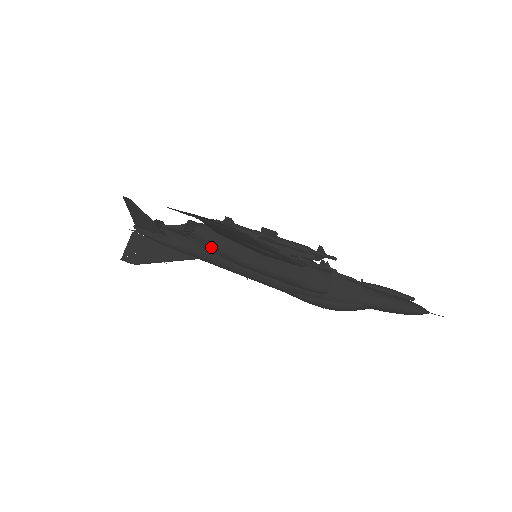
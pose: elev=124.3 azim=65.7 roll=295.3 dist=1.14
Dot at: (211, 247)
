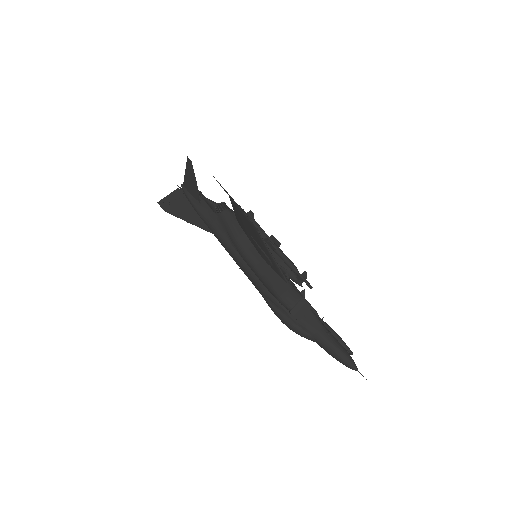
Dot at: (227, 229)
